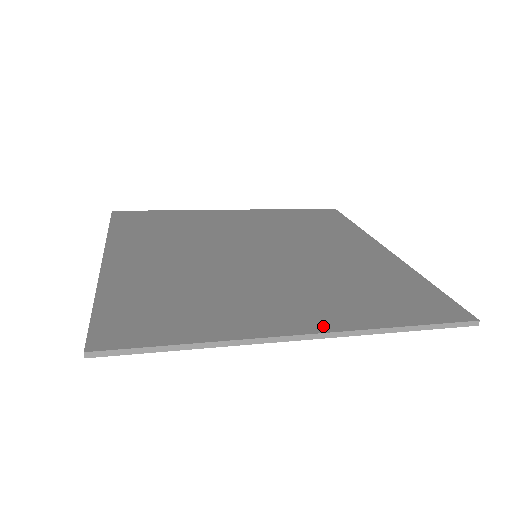
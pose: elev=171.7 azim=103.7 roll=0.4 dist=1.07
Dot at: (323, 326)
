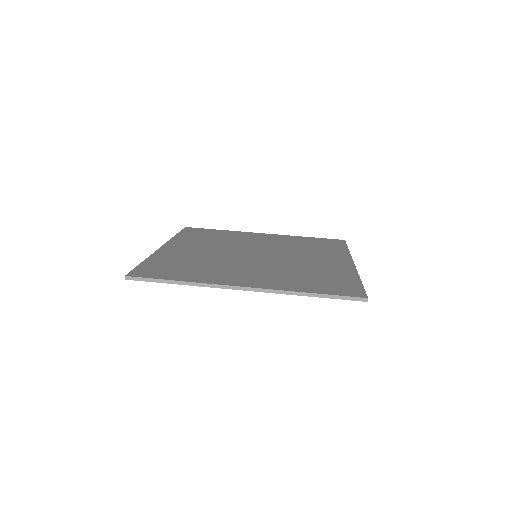
Dot at: (260, 286)
